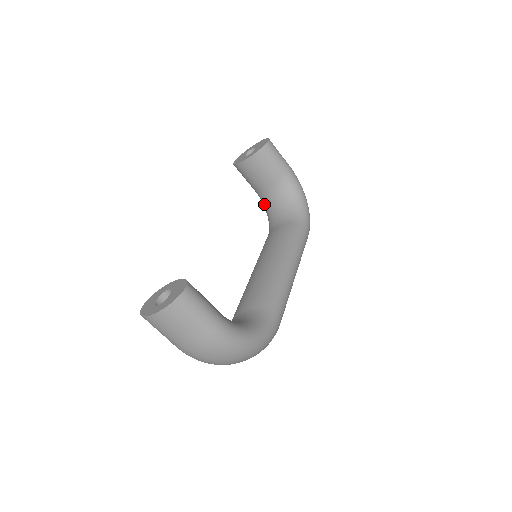
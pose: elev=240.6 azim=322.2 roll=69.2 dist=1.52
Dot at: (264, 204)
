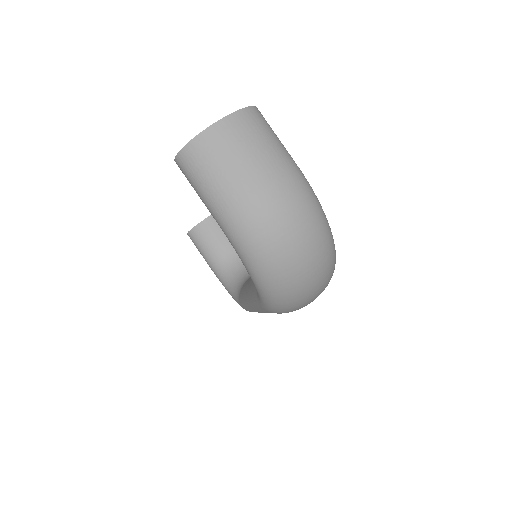
Dot at: (224, 275)
